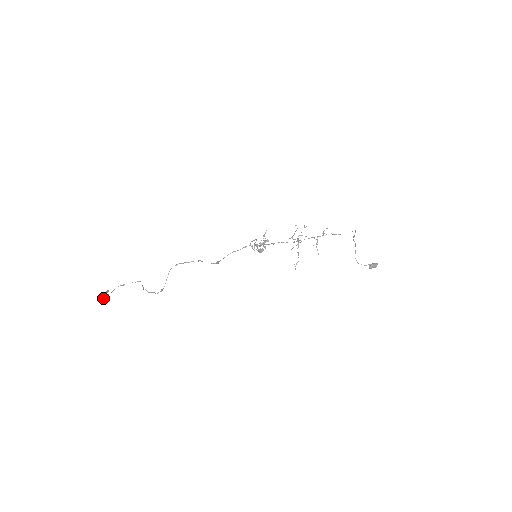
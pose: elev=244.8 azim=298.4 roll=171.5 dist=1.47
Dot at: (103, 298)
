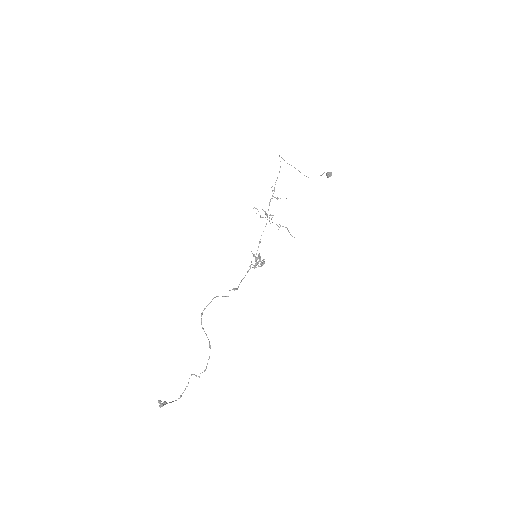
Dot at: (161, 403)
